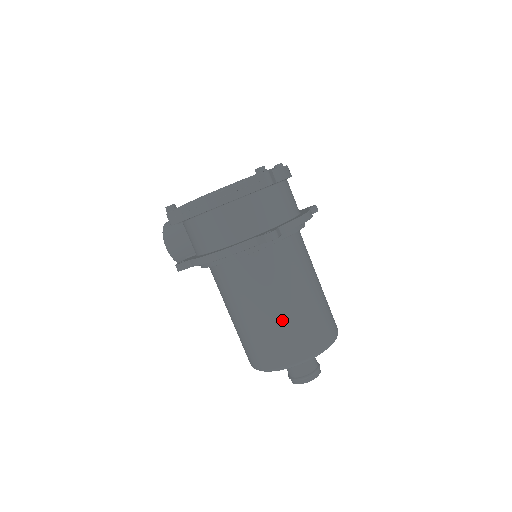
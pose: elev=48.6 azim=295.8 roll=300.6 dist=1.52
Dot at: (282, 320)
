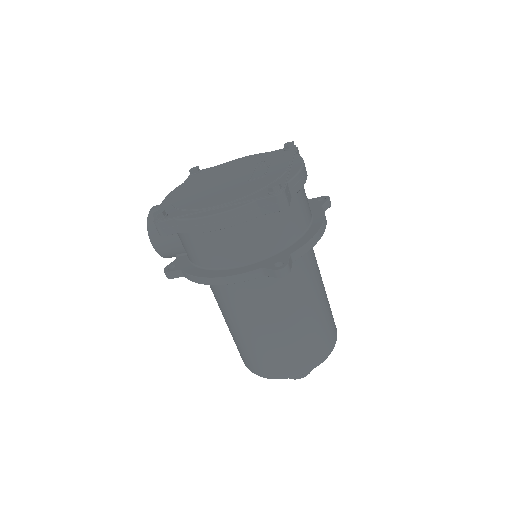
Dot at: (283, 339)
